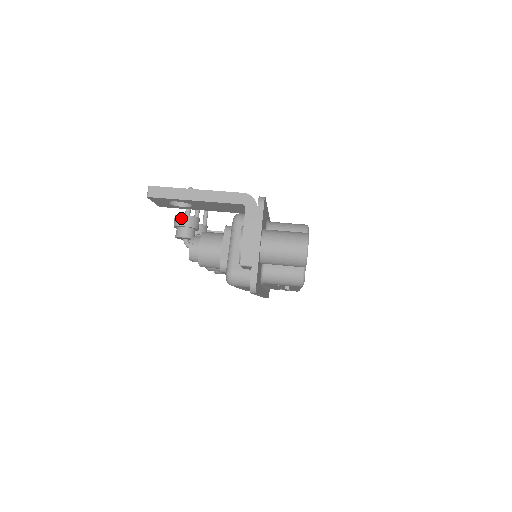
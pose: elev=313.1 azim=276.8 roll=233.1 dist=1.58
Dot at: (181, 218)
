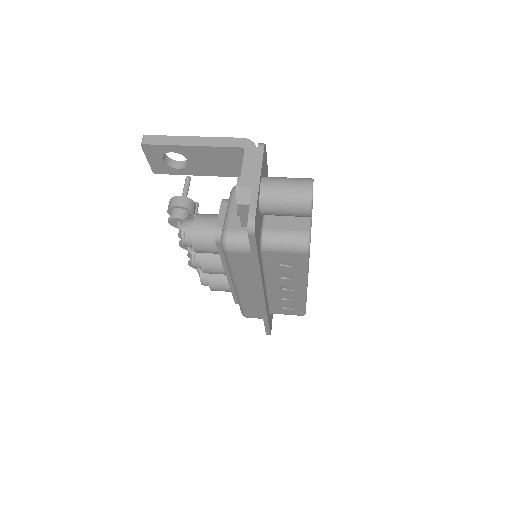
Dot at: (176, 199)
